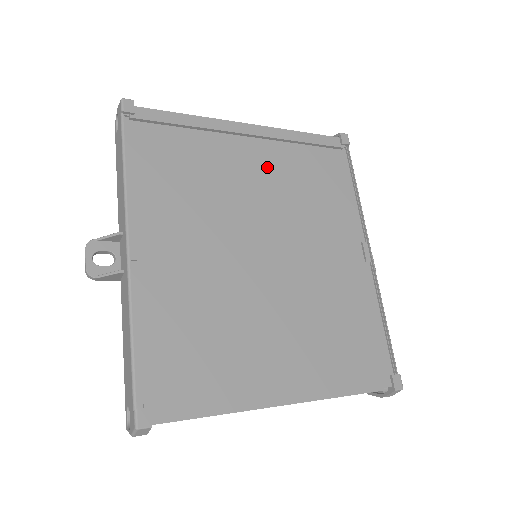
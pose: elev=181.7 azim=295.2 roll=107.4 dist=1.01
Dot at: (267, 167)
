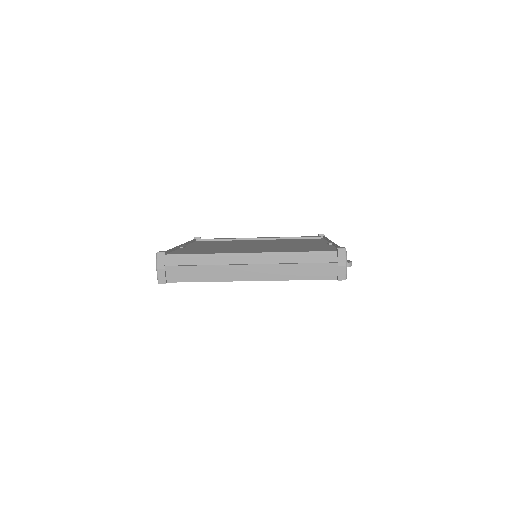
Dot at: (268, 241)
